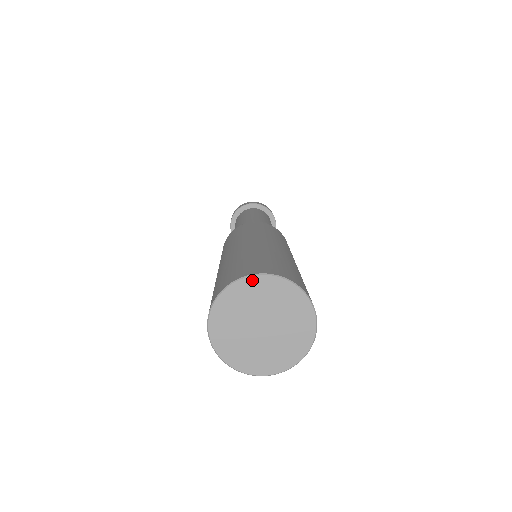
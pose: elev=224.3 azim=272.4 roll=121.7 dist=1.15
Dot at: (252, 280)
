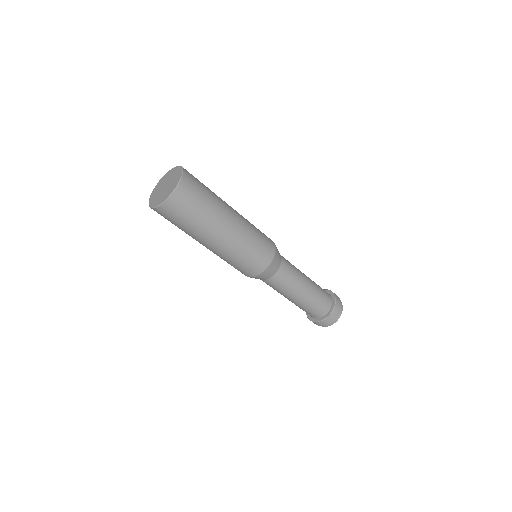
Dot at: (155, 189)
